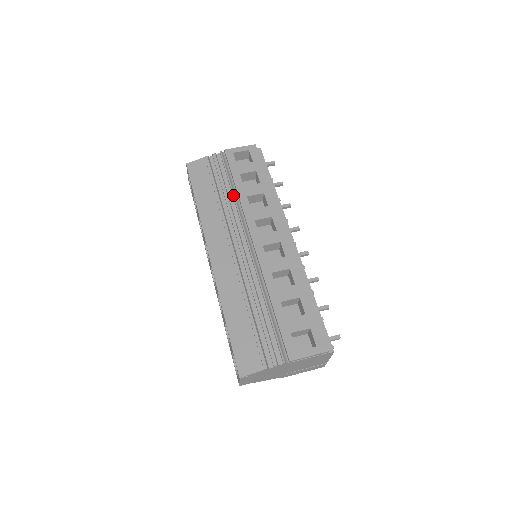
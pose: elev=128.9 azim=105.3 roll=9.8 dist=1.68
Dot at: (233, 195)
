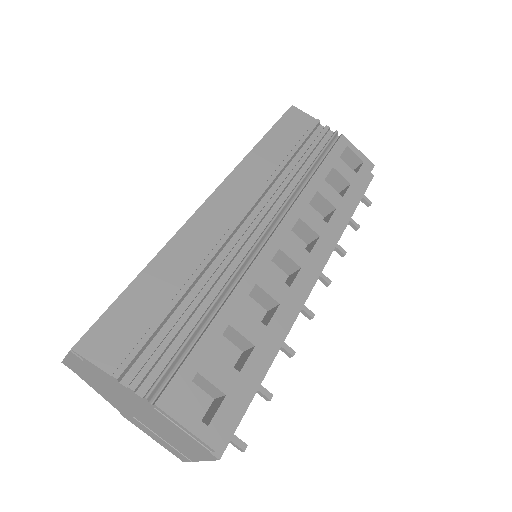
Dot at: (305, 174)
